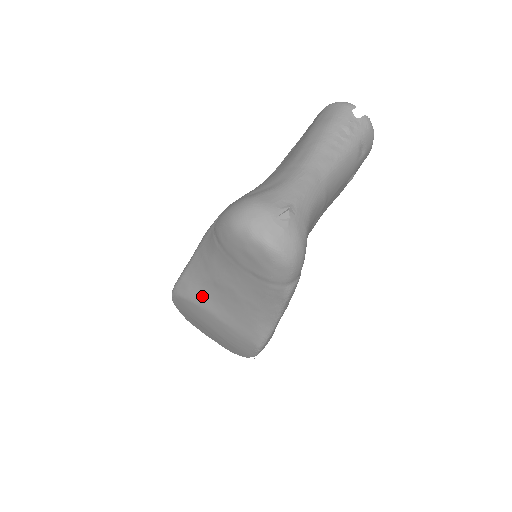
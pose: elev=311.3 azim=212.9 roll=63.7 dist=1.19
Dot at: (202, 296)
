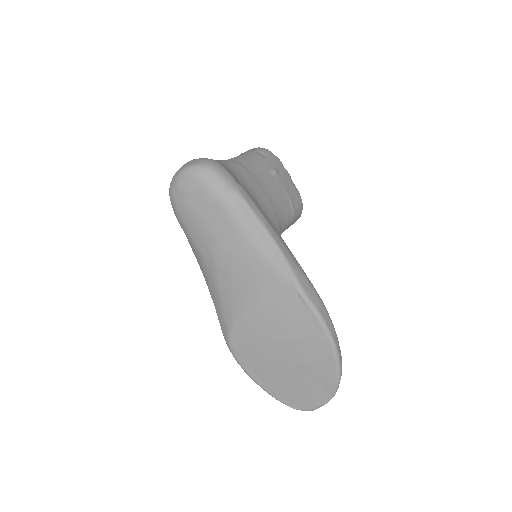
Dot at: (230, 304)
